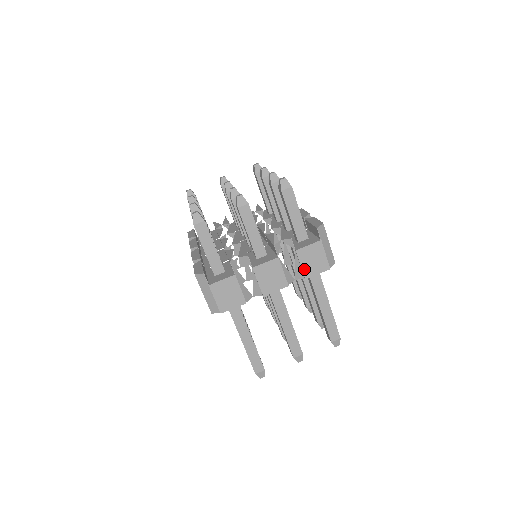
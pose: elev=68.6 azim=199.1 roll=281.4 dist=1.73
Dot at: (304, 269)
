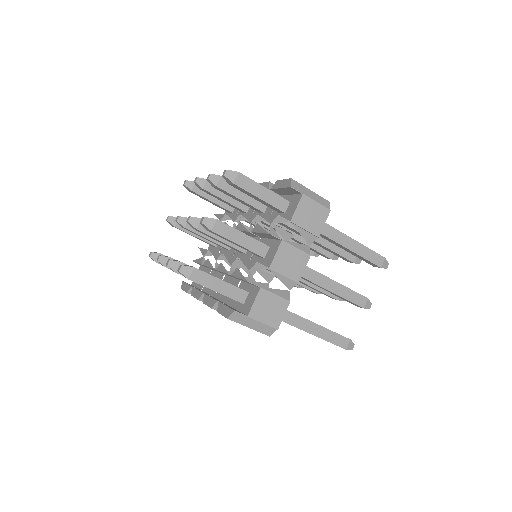
Dot at: (310, 230)
